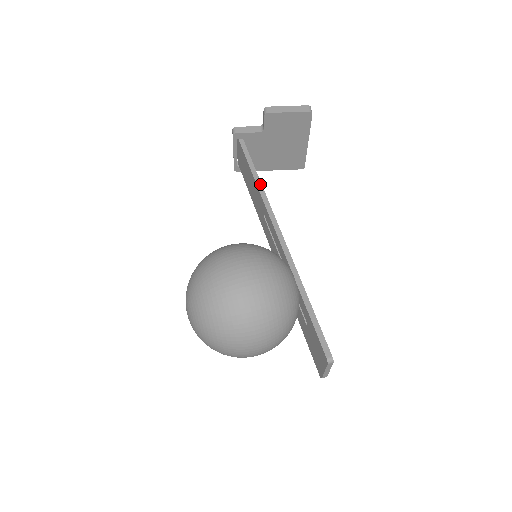
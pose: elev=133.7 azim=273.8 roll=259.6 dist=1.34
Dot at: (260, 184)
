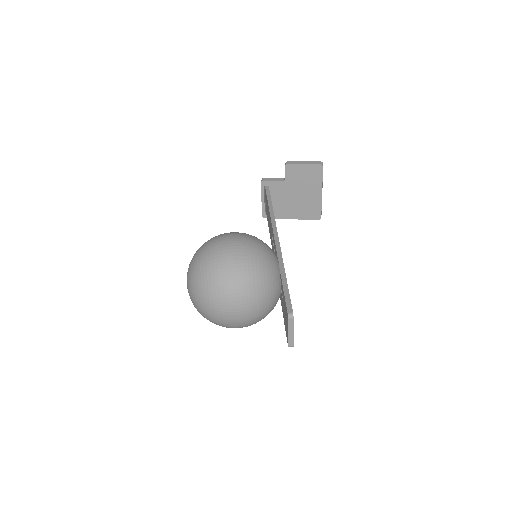
Dot at: (272, 210)
